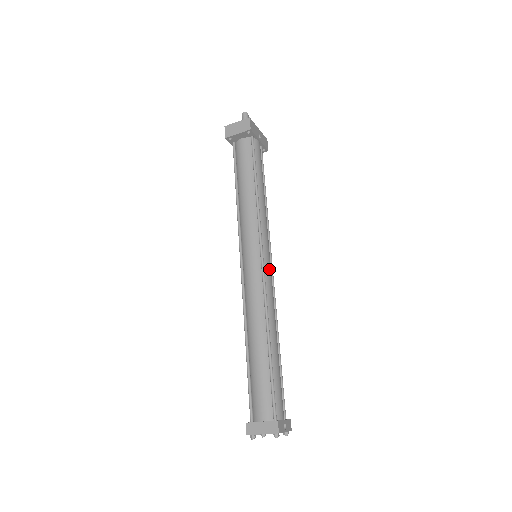
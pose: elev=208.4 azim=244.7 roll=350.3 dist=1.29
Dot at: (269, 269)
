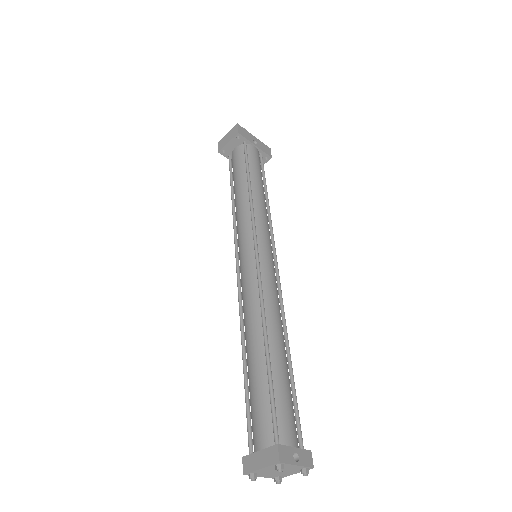
Dot at: (268, 264)
